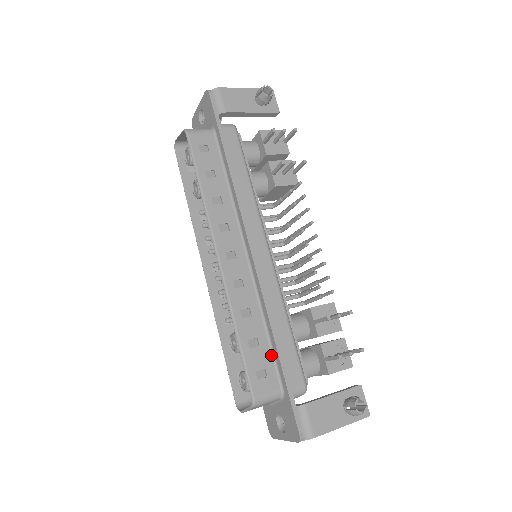
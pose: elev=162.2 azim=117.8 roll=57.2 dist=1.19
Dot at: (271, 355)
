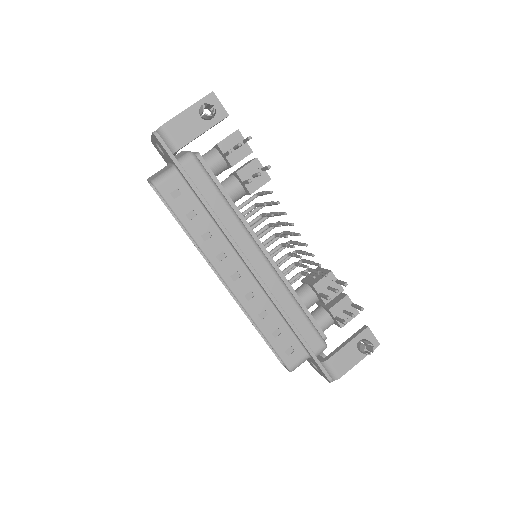
Dot at: (293, 335)
